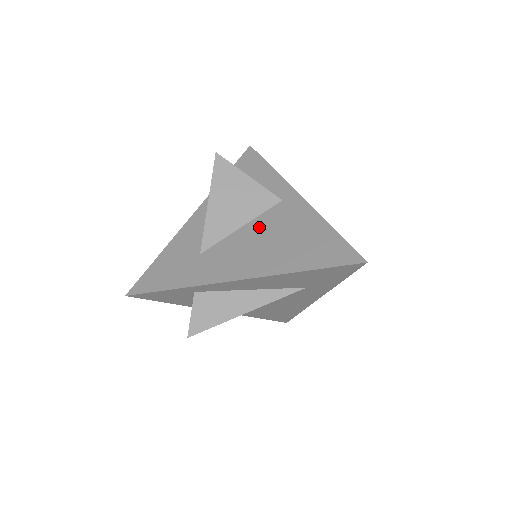
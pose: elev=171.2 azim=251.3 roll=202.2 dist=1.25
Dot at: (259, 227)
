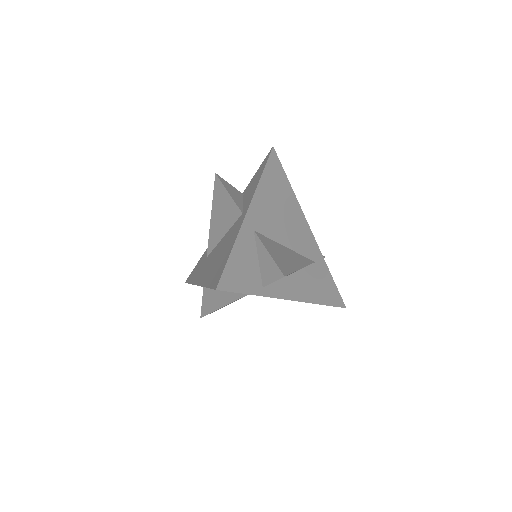
Dot at: (224, 239)
